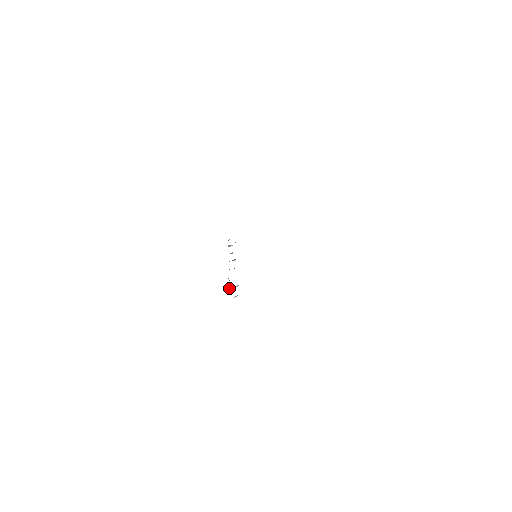
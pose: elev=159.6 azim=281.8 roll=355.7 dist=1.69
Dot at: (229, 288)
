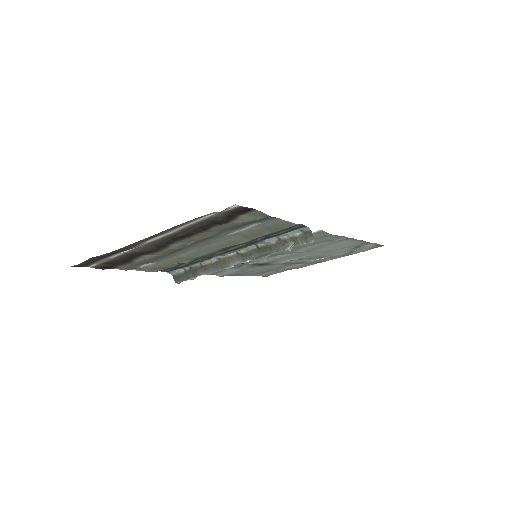
Dot at: (300, 233)
